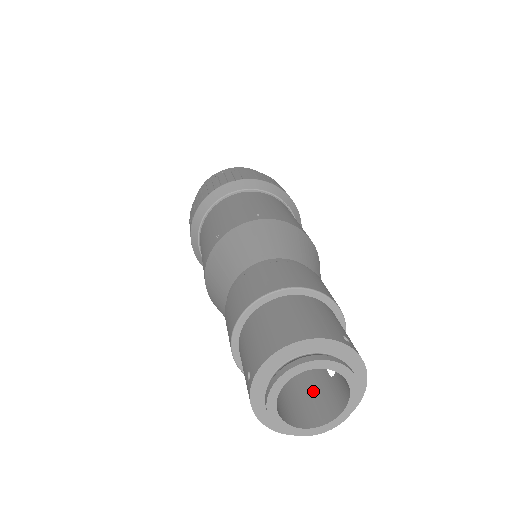
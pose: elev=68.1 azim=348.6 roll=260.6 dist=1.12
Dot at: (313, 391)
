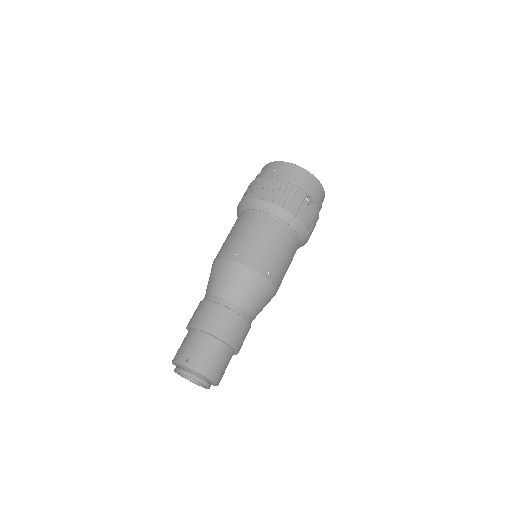
Dot at: occluded
